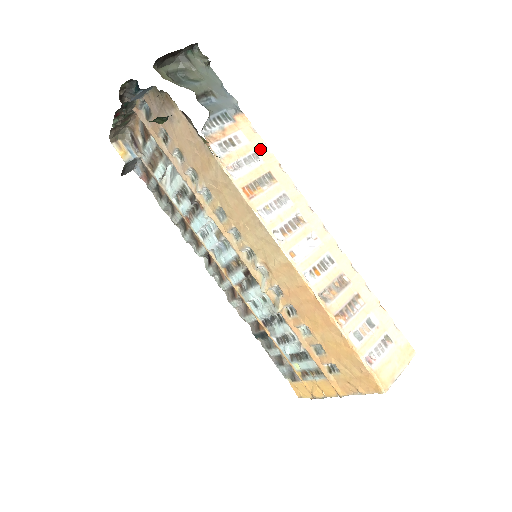
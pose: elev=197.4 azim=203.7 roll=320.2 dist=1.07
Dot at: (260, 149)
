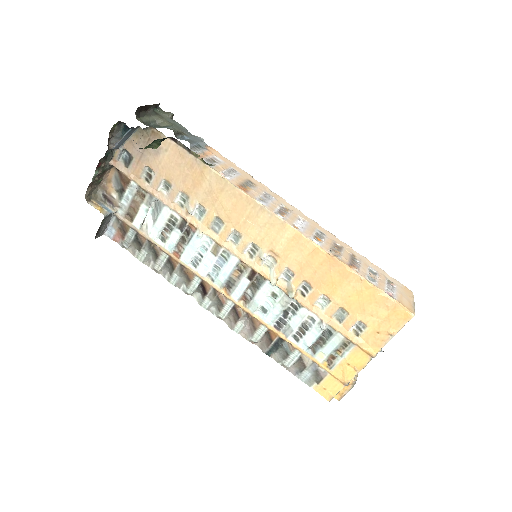
Dot at: (234, 167)
